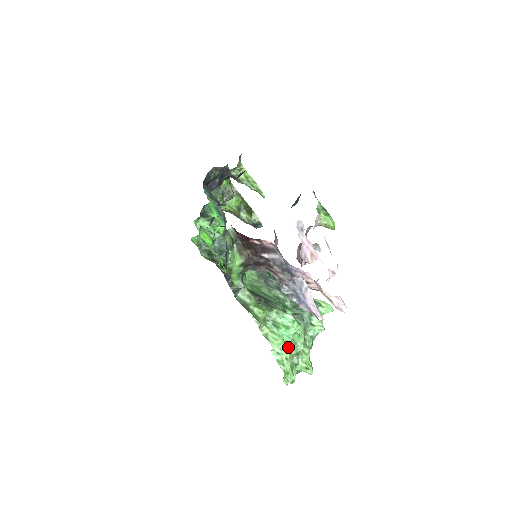
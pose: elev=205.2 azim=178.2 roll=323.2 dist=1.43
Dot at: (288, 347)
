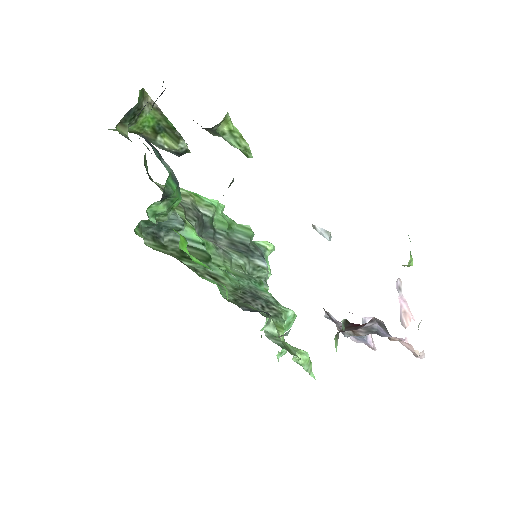
Dot at: occluded
